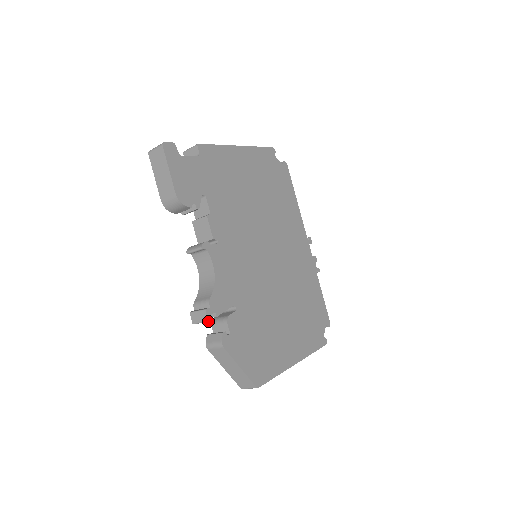
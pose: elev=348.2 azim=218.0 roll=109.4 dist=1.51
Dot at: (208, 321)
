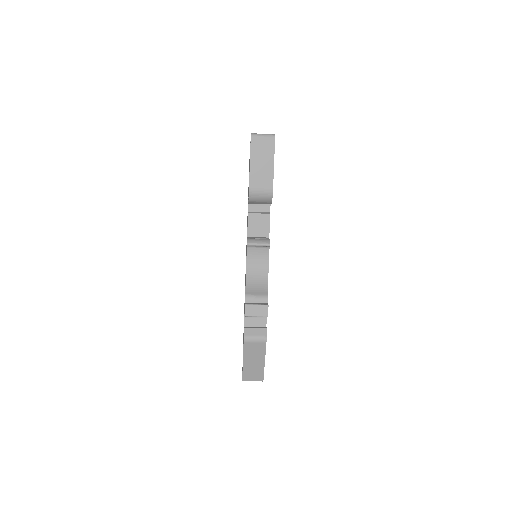
Dot at: occluded
